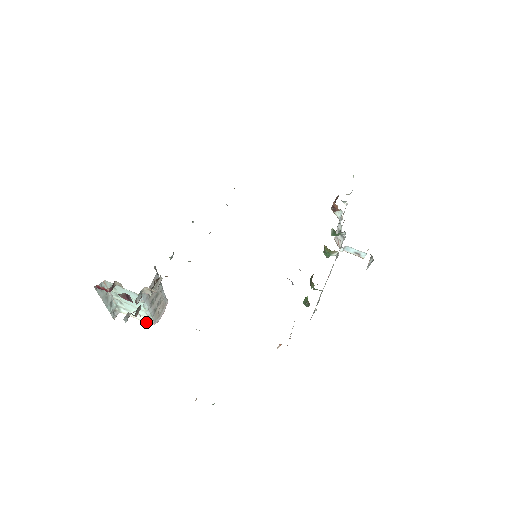
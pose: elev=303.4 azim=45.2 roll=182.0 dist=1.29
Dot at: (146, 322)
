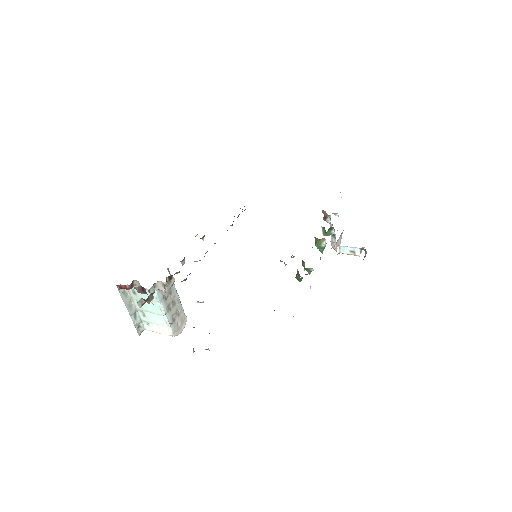
Dot at: (166, 334)
